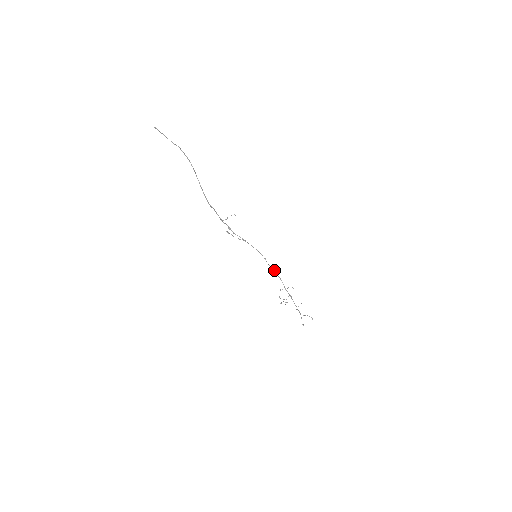
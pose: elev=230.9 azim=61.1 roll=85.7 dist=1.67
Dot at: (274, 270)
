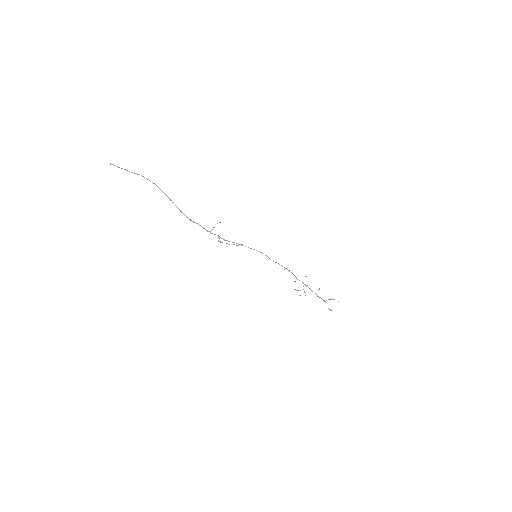
Dot at: occluded
